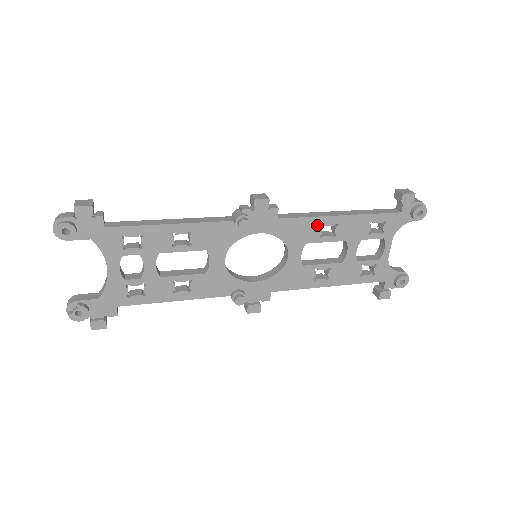
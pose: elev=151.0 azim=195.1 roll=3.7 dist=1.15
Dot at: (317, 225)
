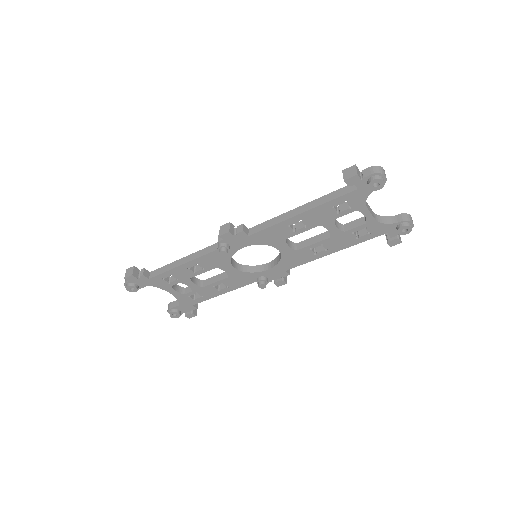
Dot at: (284, 227)
